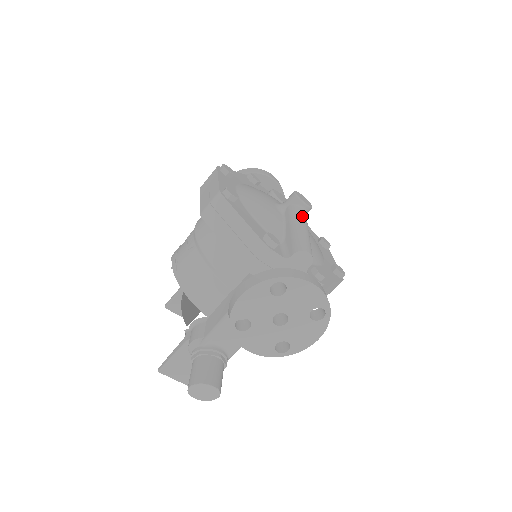
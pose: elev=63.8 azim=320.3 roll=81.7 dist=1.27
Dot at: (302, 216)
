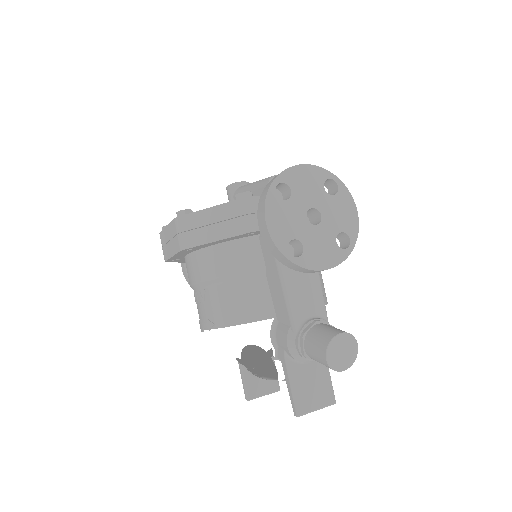
Dot at: (248, 184)
